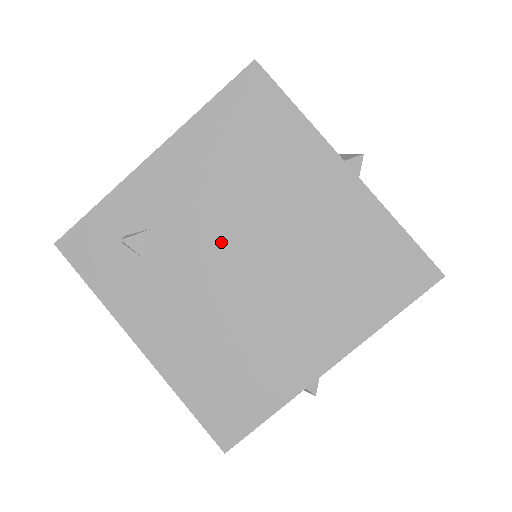
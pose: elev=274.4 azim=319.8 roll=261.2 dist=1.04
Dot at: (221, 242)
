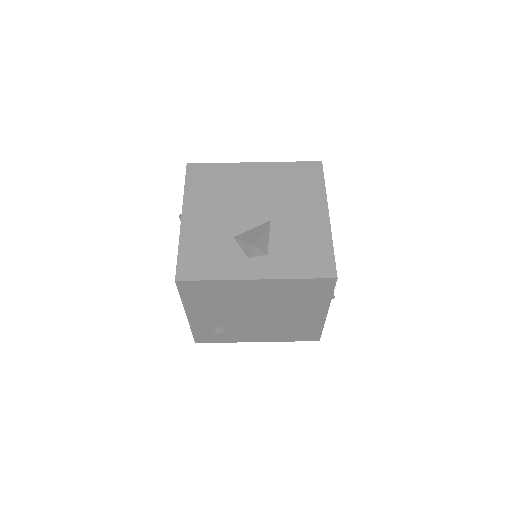
Dot at: (244, 316)
